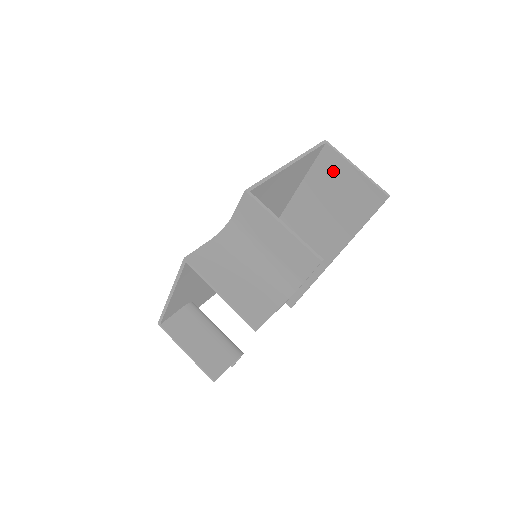
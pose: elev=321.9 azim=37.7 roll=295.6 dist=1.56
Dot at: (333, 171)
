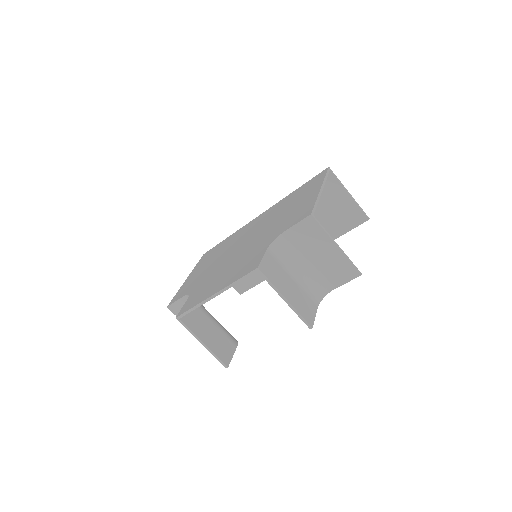
Dot at: (328, 192)
